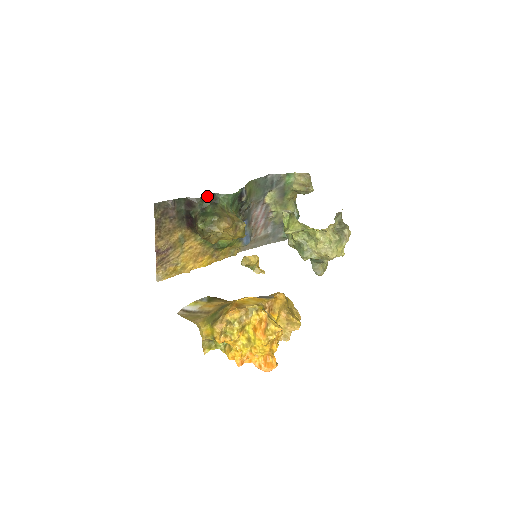
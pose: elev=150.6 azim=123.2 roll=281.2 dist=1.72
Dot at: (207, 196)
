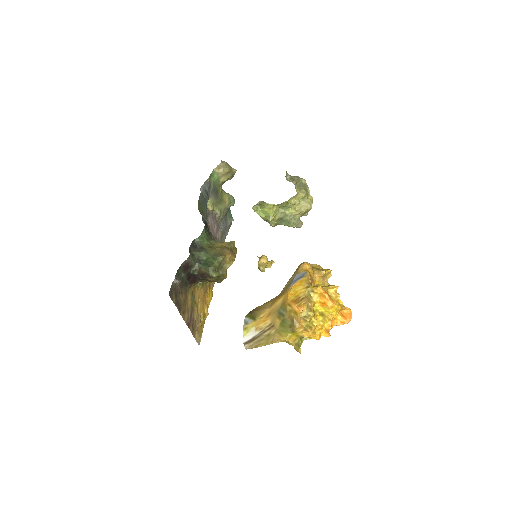
Dot at: (191, 249)
